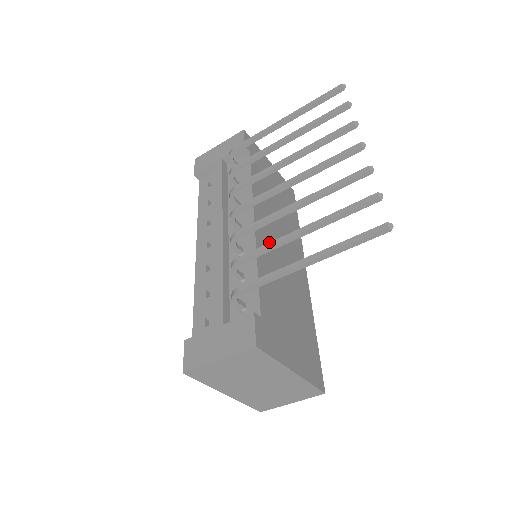
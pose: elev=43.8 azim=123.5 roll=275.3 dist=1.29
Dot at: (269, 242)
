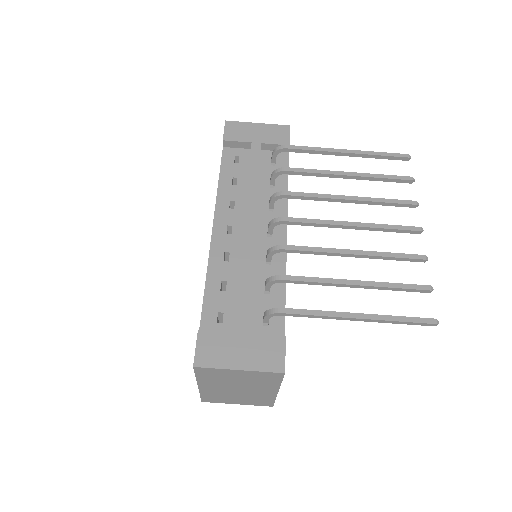
Dot at: occluded
